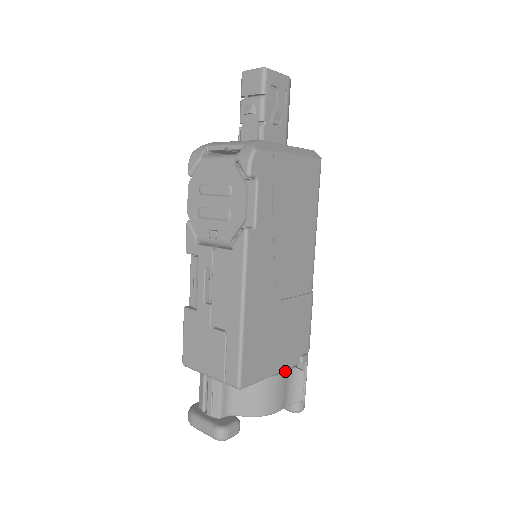
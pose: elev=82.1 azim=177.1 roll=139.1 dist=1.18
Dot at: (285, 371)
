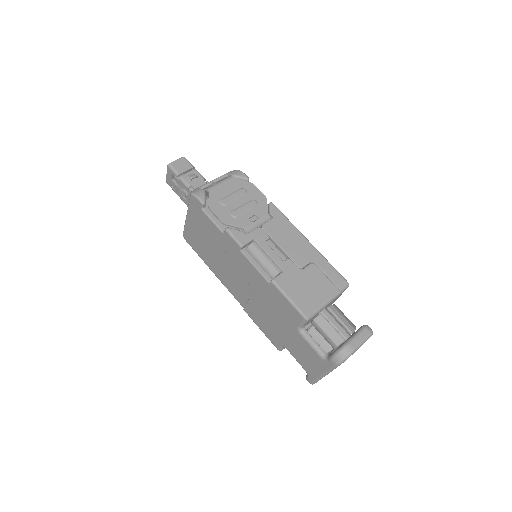
Dot at: occluded
